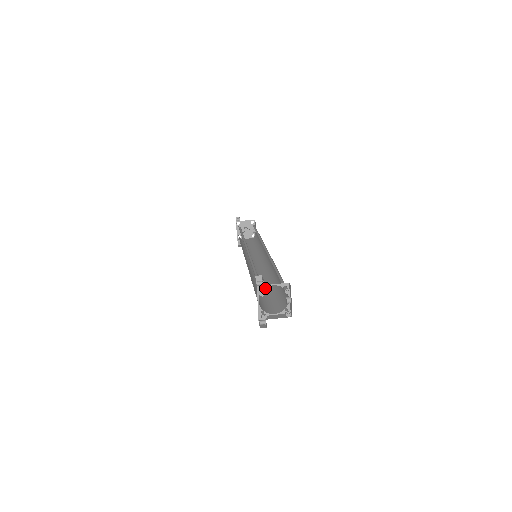
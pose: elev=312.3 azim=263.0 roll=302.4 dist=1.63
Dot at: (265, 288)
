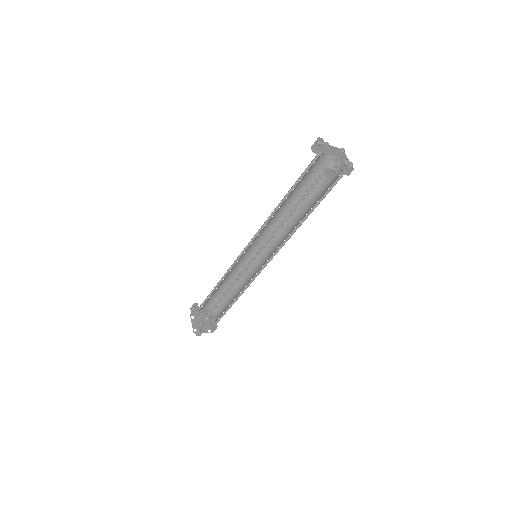
Dot at: occluded
